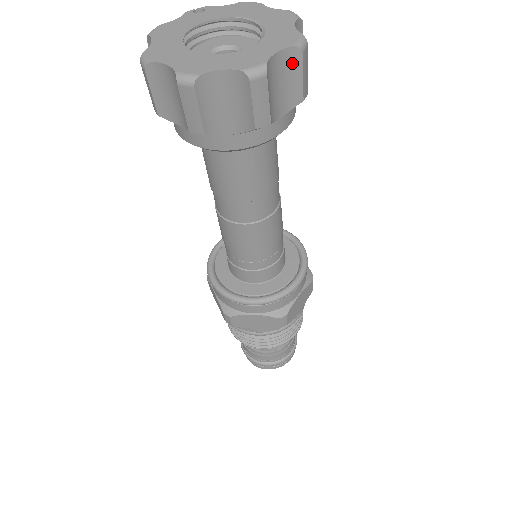
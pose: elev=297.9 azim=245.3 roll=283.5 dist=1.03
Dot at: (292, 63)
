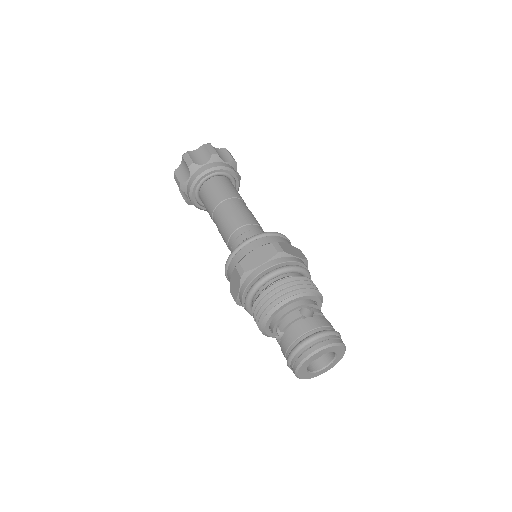
Dot at: (224, 152)
